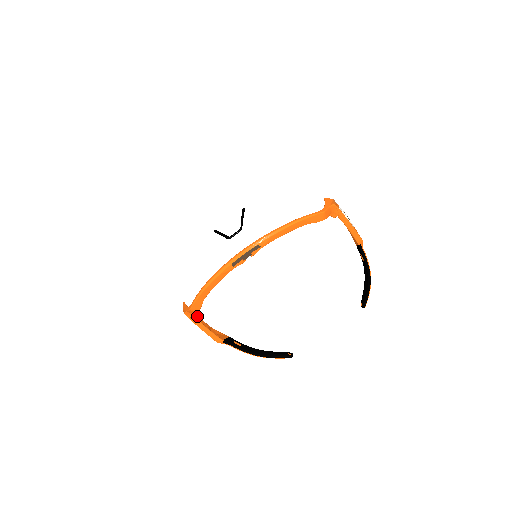
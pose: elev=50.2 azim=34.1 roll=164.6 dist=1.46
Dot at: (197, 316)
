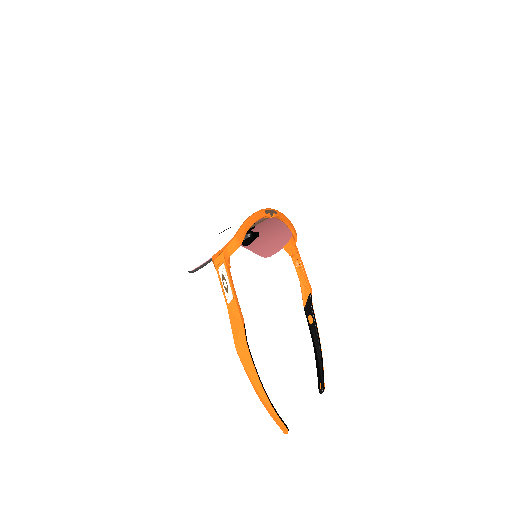
Dot at: (229, 266)
